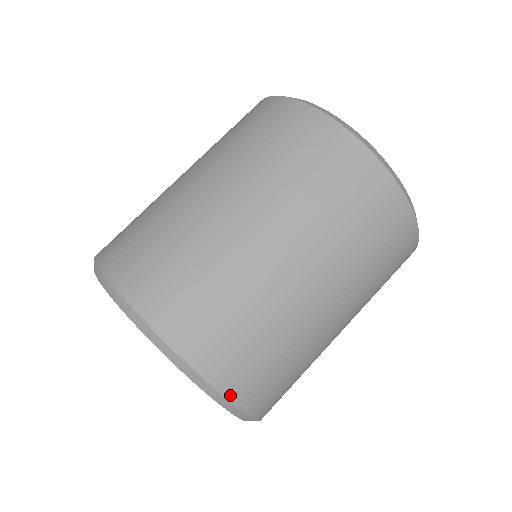
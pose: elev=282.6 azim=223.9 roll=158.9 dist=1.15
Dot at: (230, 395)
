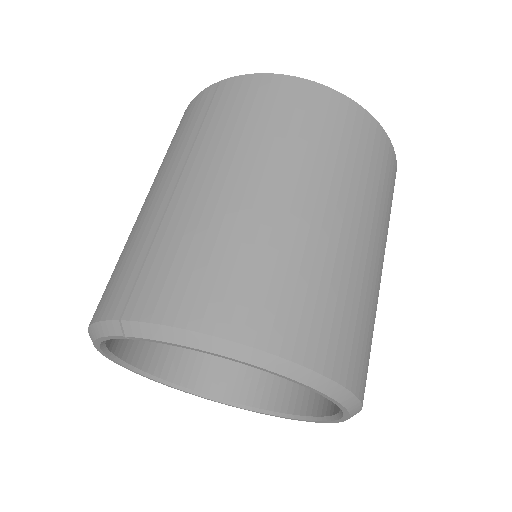
Dot at: occluded
